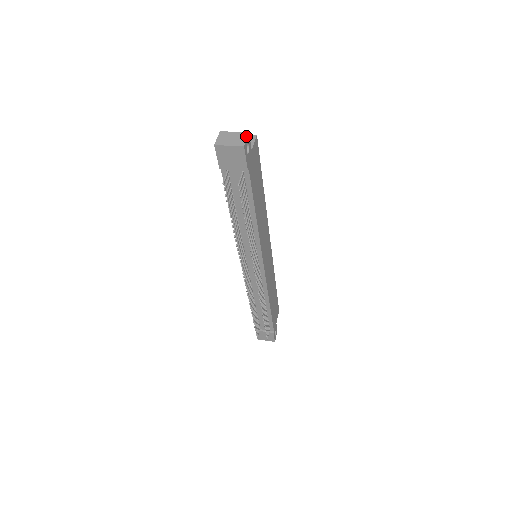
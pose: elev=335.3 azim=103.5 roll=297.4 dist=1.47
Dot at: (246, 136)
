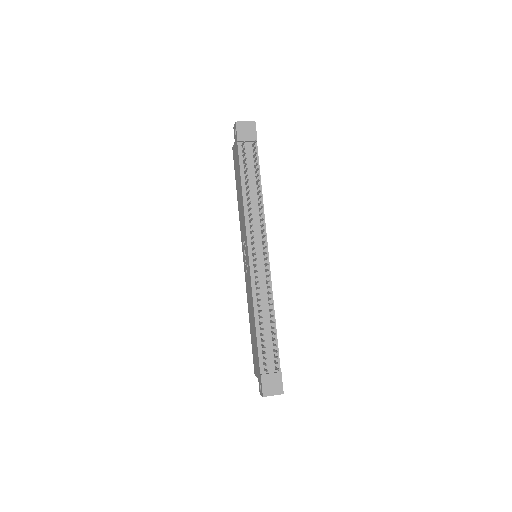
Dot at: occluded
